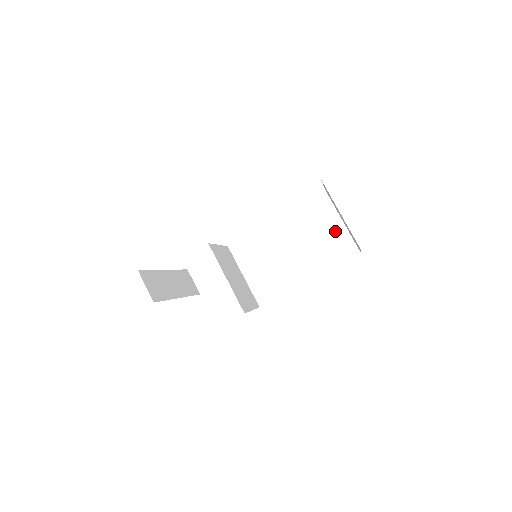
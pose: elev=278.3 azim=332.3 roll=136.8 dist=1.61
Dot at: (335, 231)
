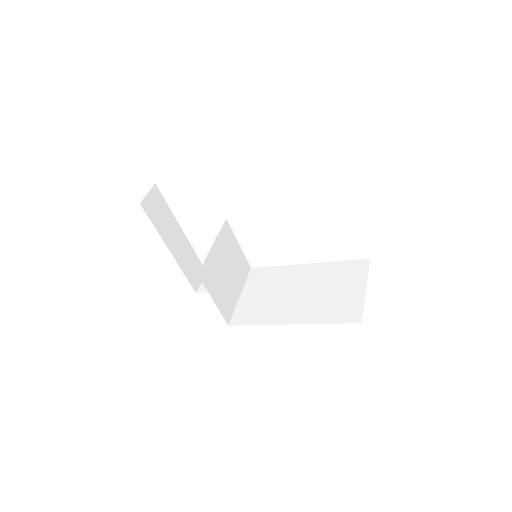
Dot at: (352, 293)
